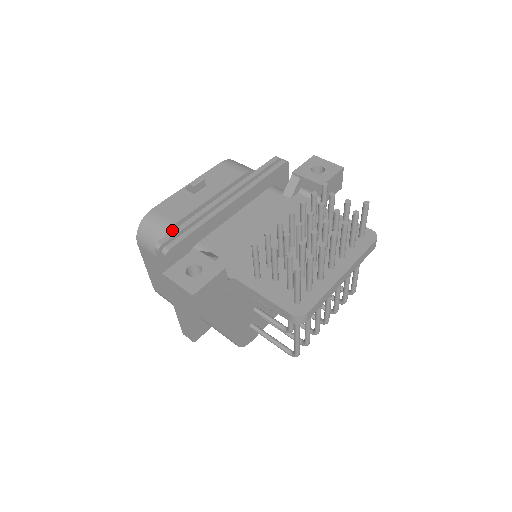
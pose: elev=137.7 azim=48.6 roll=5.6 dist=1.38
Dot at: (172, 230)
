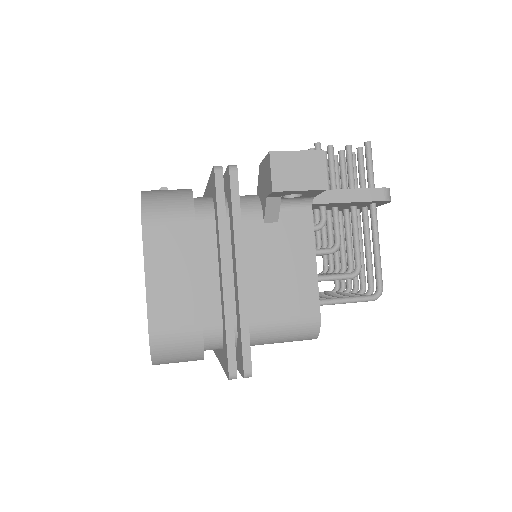
Dot at: occluded
